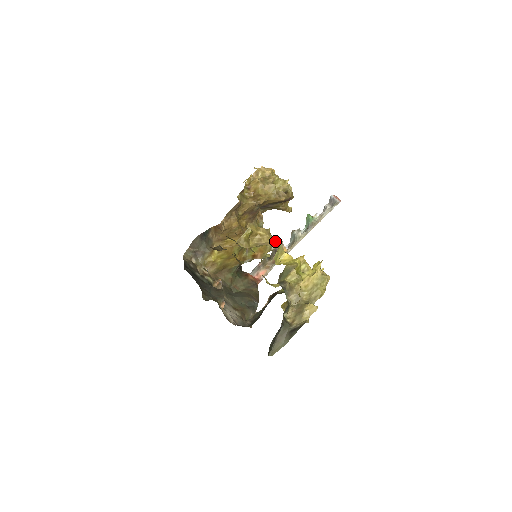
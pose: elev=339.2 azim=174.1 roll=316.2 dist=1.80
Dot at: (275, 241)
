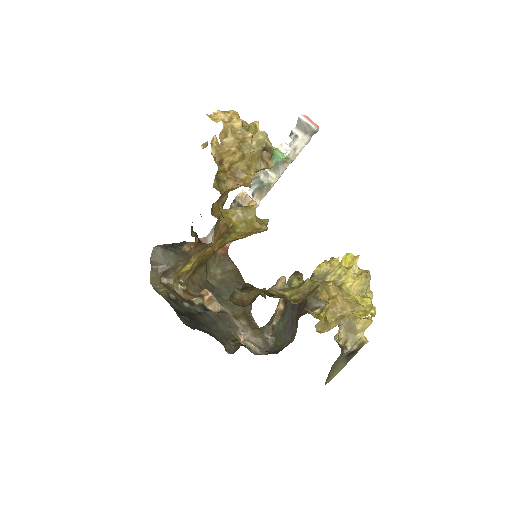
Dot at: (350, 296)
